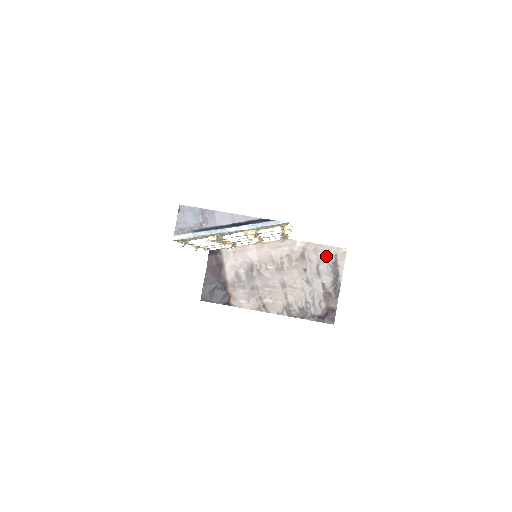
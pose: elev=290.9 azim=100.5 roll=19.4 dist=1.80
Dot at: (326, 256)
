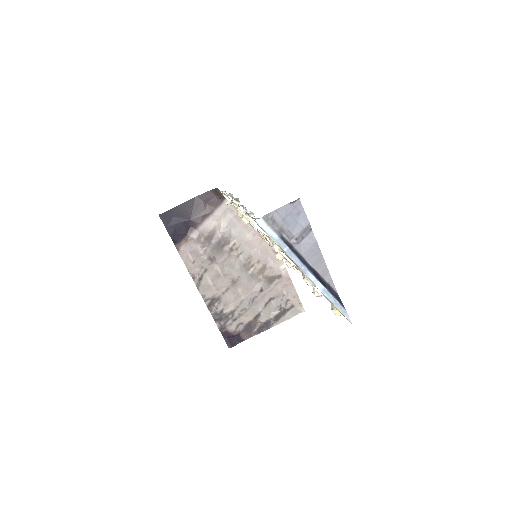
Dot at: (287, 299)
